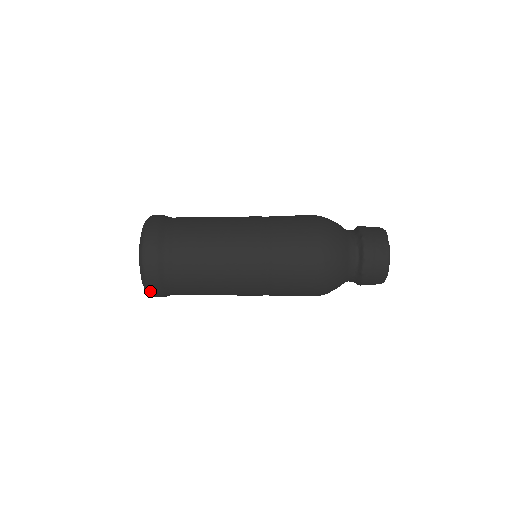
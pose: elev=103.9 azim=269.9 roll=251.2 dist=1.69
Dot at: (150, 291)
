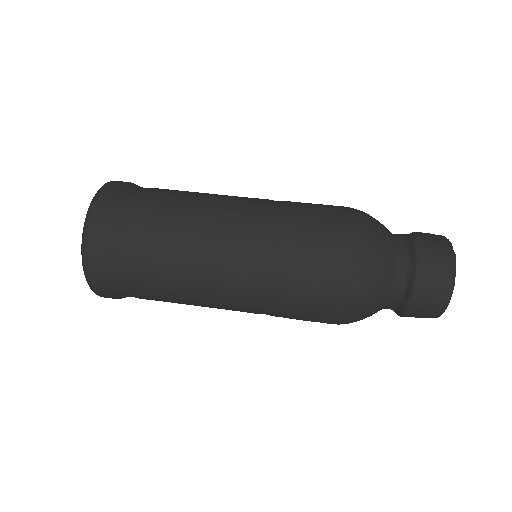
Dot at: occluded
